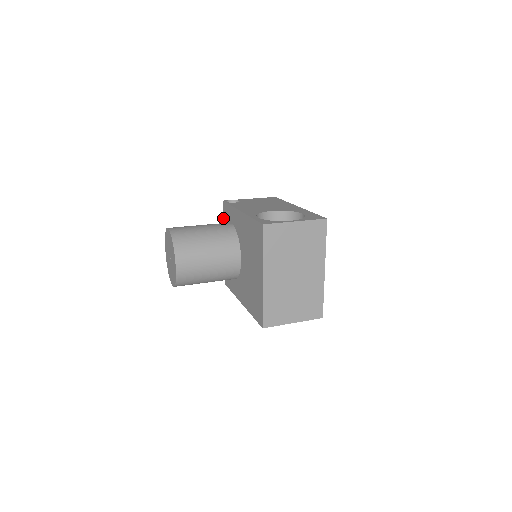
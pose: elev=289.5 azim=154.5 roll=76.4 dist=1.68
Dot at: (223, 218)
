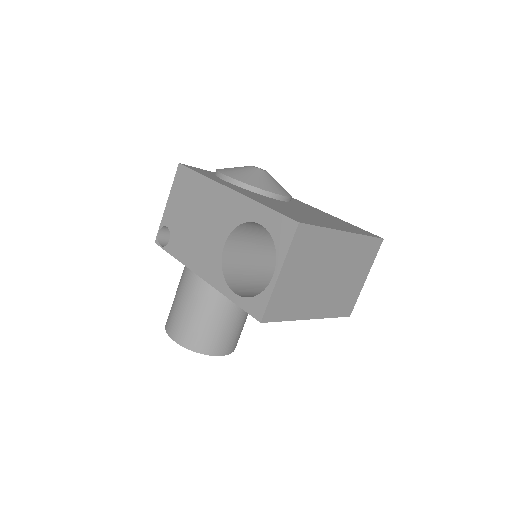
Dot at: occluded
